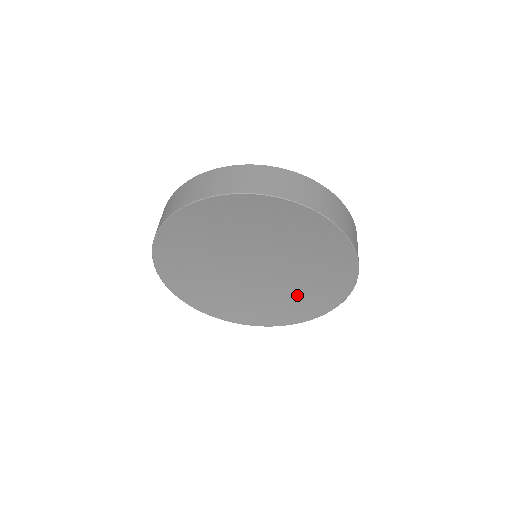
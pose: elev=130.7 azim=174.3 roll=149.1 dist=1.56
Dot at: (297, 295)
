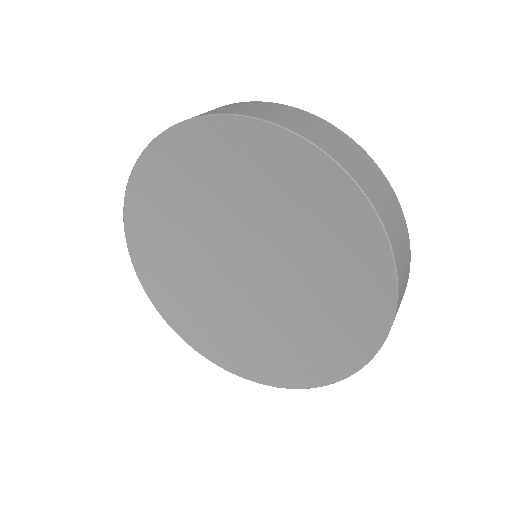
Dot at: (324, 310)
